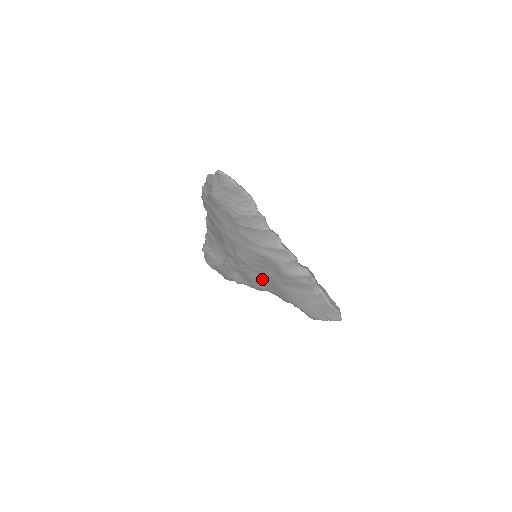
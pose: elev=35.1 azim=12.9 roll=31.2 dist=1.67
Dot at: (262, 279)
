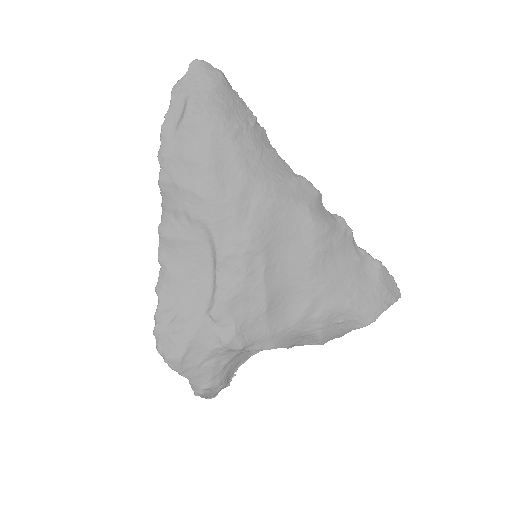
Dot at: (283, 287)
